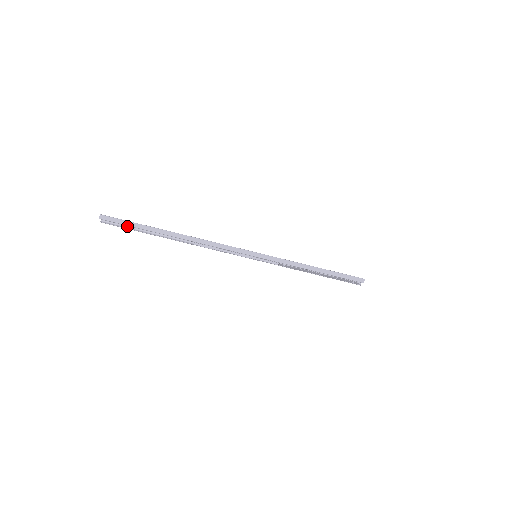
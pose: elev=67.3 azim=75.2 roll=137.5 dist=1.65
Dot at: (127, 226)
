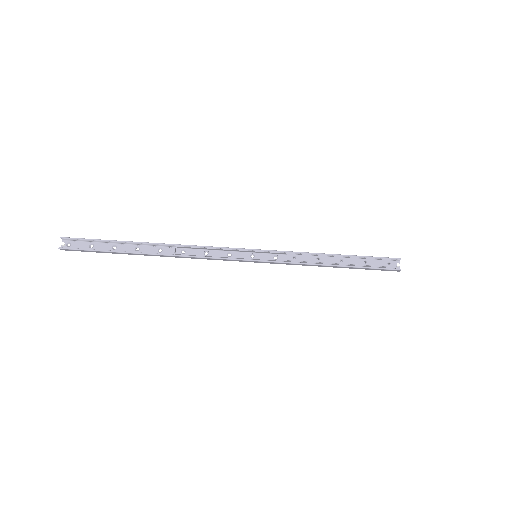
Dot at: (92, 250)
